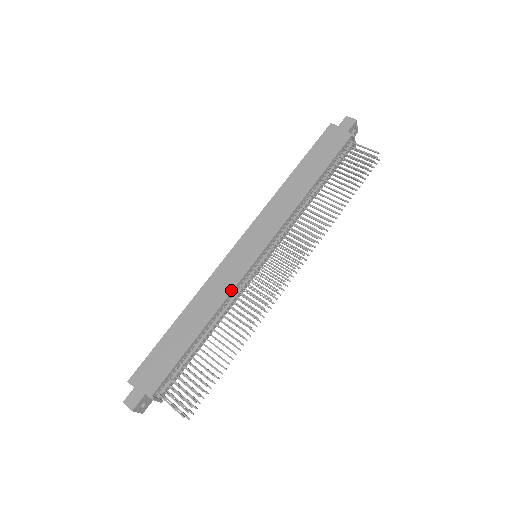
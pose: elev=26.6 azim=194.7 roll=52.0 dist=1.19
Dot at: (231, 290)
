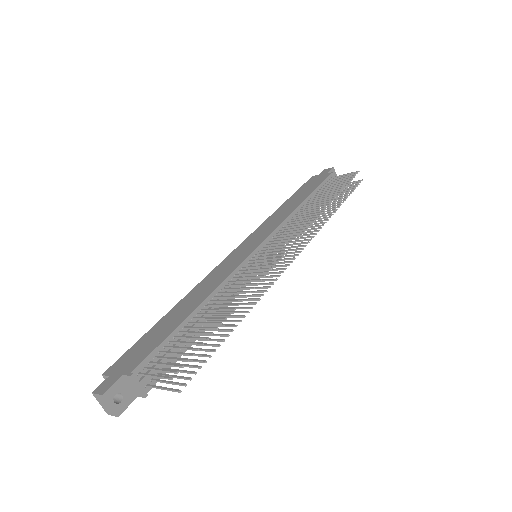
Dot at: (230, 273)
